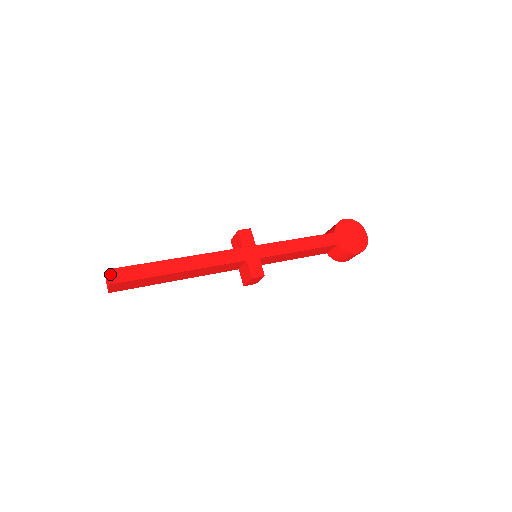
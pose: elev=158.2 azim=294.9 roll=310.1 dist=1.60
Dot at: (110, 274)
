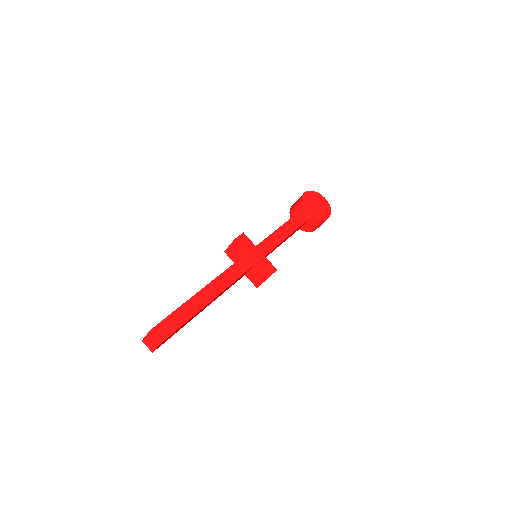
Dot at: (156, 332)
